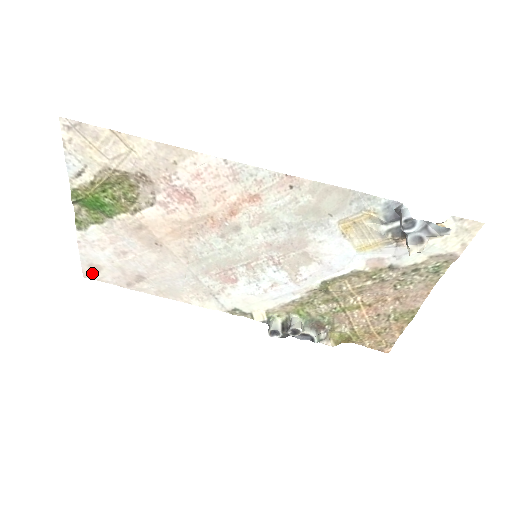
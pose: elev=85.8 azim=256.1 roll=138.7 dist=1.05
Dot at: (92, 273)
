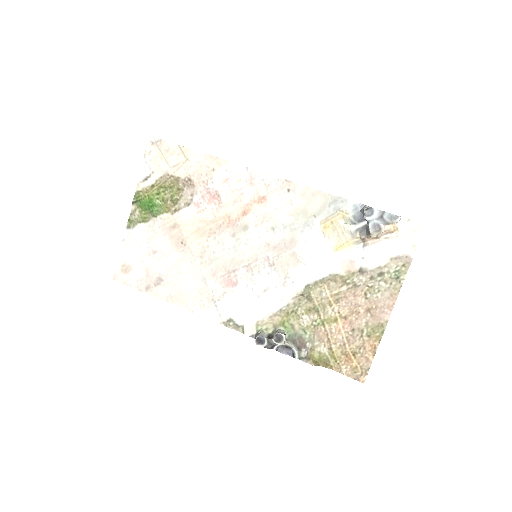
Dot at: (122, 275)
